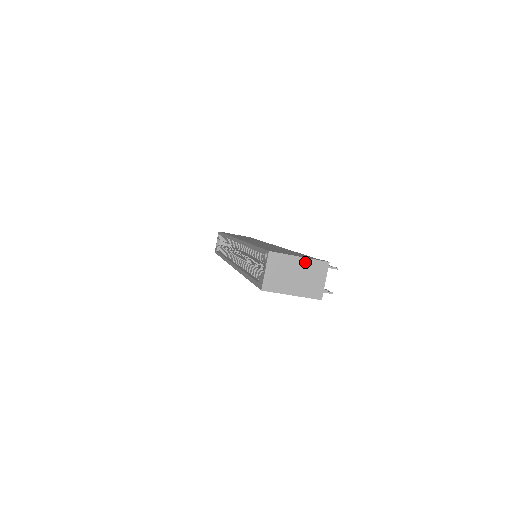
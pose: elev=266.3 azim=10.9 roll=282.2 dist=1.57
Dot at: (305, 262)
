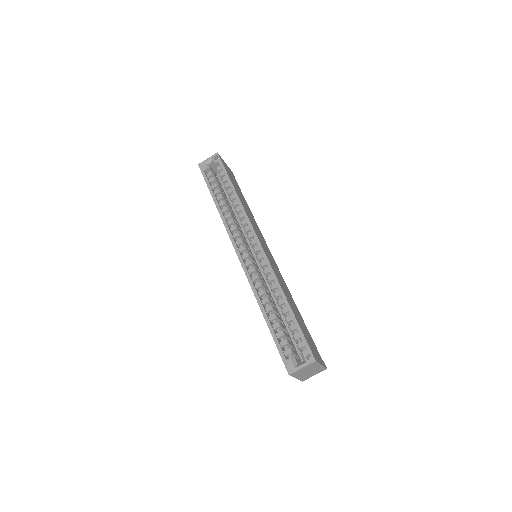
Dot at: (320, 367)
